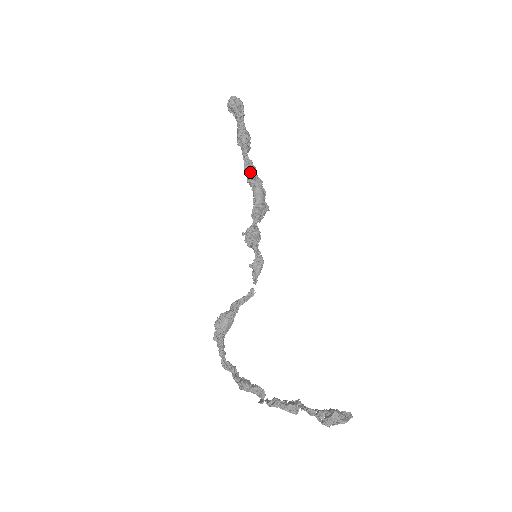
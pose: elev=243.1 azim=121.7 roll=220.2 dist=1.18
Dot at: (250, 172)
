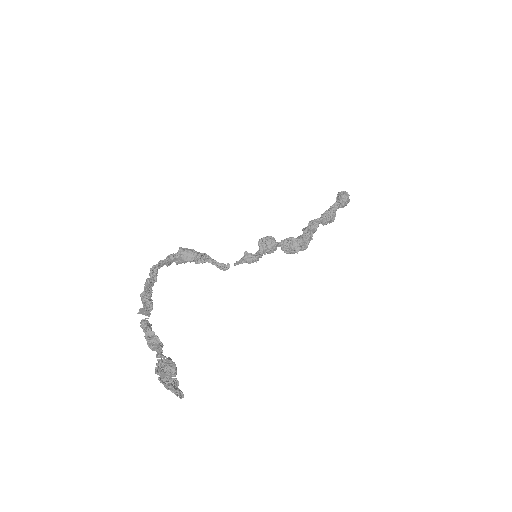
Dot at: (310, 224)
